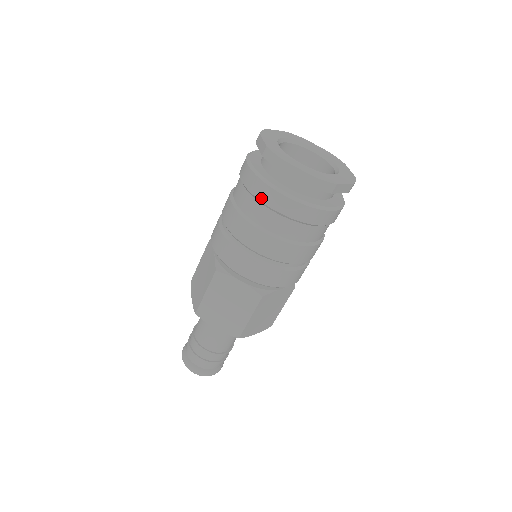
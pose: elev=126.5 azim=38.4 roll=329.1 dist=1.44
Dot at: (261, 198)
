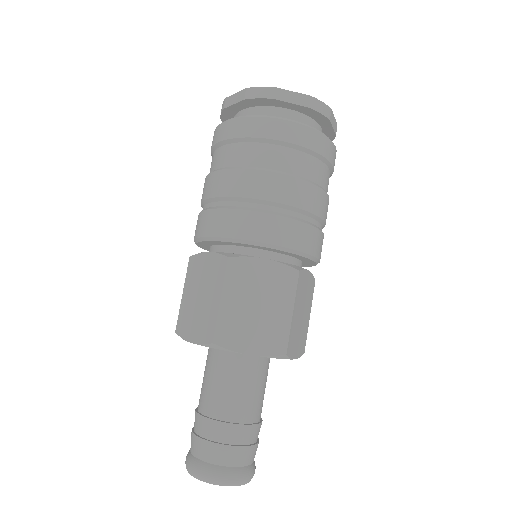
Dot at: (213, 143)
